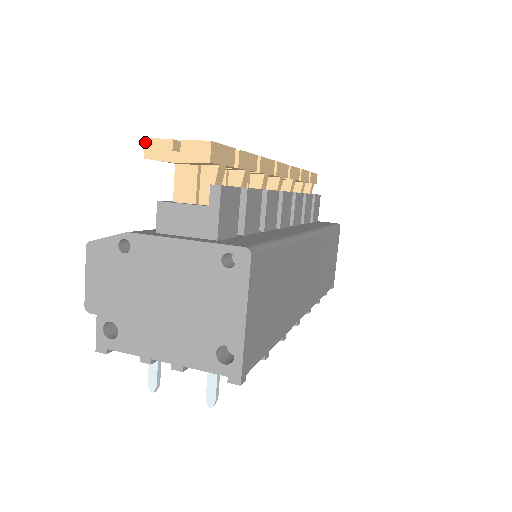
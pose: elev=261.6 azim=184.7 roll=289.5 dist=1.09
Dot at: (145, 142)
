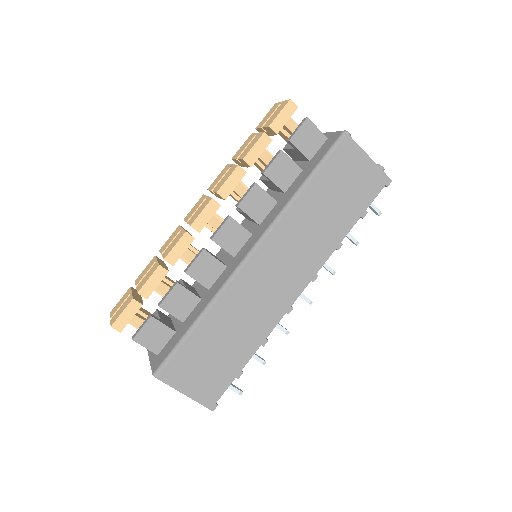
Dot at: occluded
